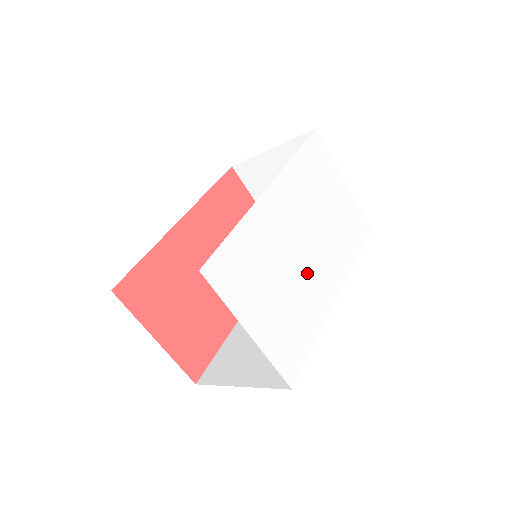
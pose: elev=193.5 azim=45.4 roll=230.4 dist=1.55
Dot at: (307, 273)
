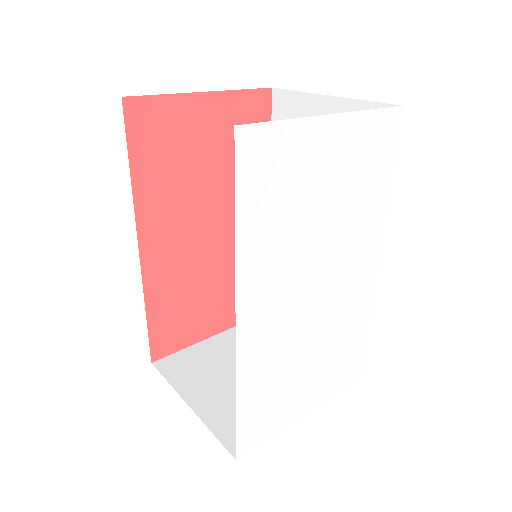
Dot at: (333, 305)
